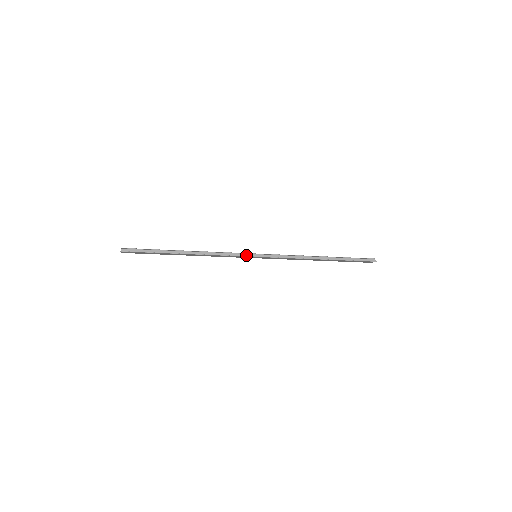
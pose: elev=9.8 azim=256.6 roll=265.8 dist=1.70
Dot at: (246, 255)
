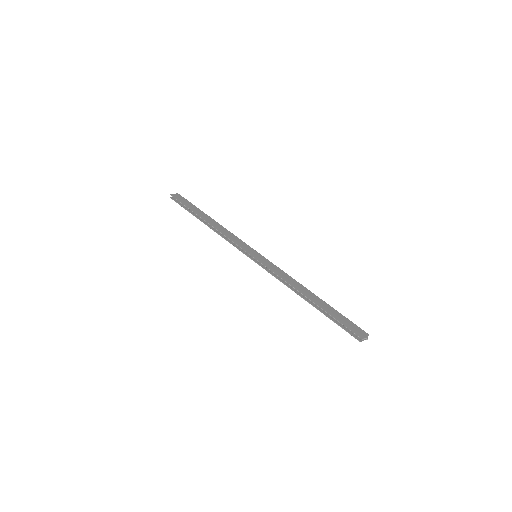
Dot at: (247, 250)
